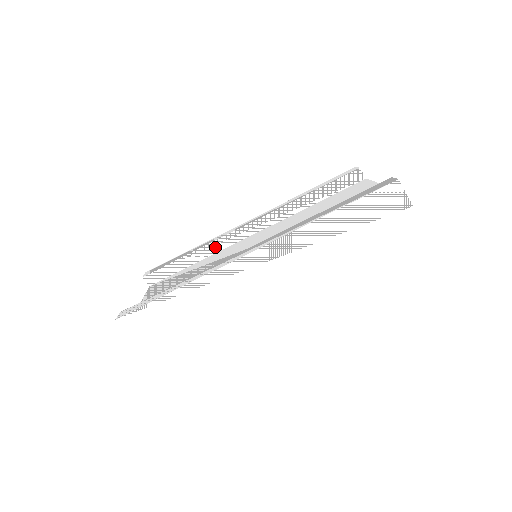
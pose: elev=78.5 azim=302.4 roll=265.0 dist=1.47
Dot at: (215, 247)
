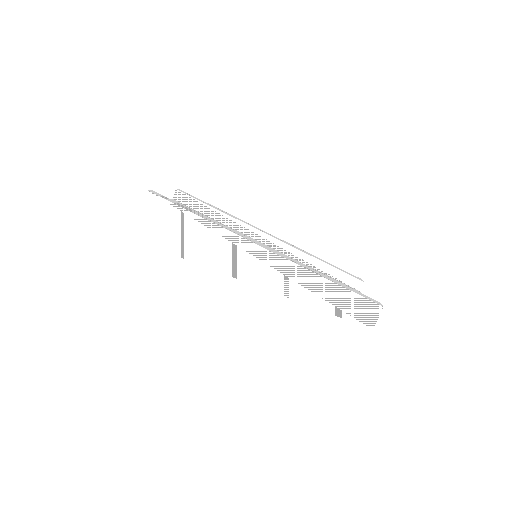
Dot at: (236, 224)
